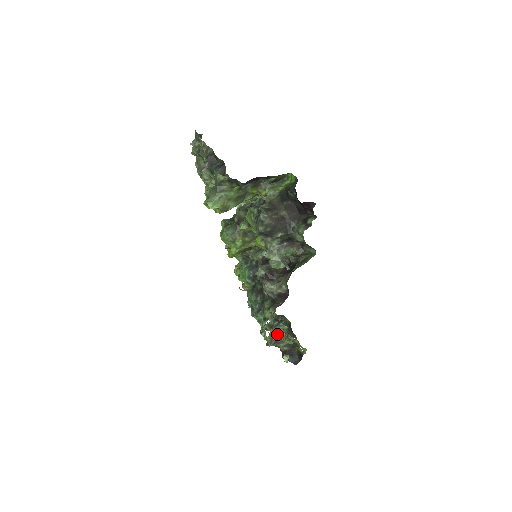
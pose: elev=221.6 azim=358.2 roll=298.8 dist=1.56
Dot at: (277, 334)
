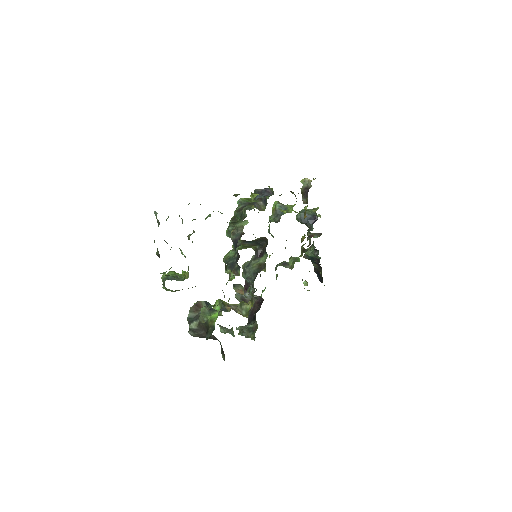
Dot at: occluded
